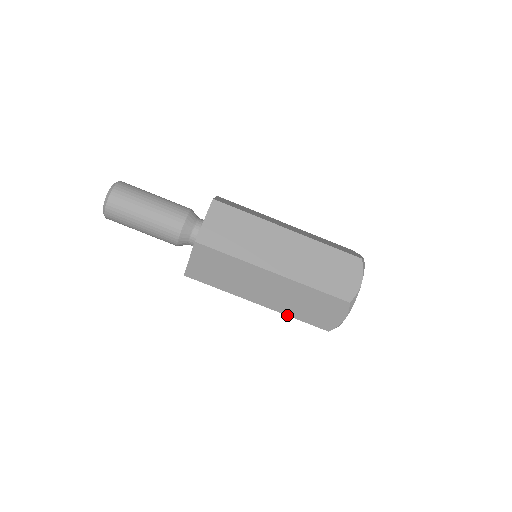
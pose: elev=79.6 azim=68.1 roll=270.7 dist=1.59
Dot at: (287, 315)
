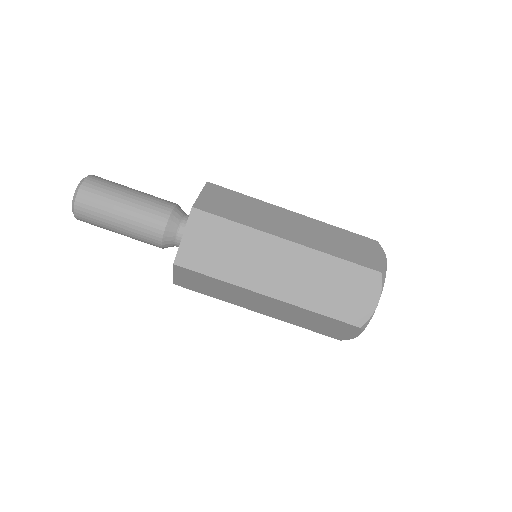
Dot at: occluded
